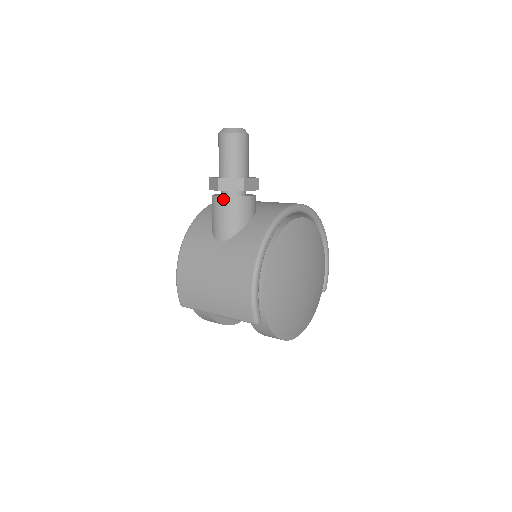
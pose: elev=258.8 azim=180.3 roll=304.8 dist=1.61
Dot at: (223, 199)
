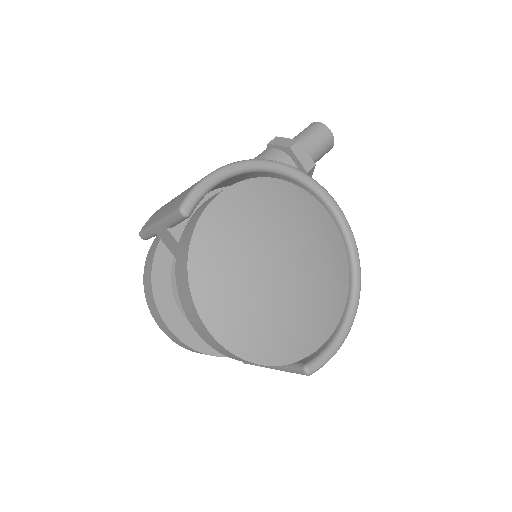
Dot at: (266, 150)
